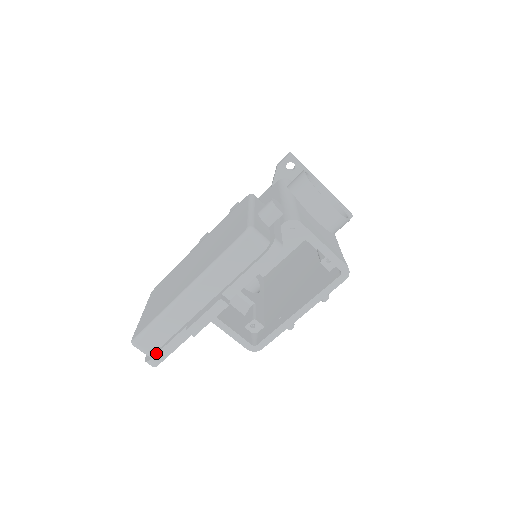
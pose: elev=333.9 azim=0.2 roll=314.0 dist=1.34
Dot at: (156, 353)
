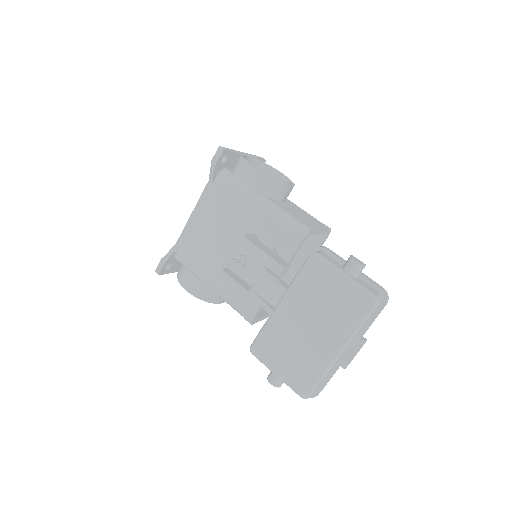
Dot at: (321, 390)
